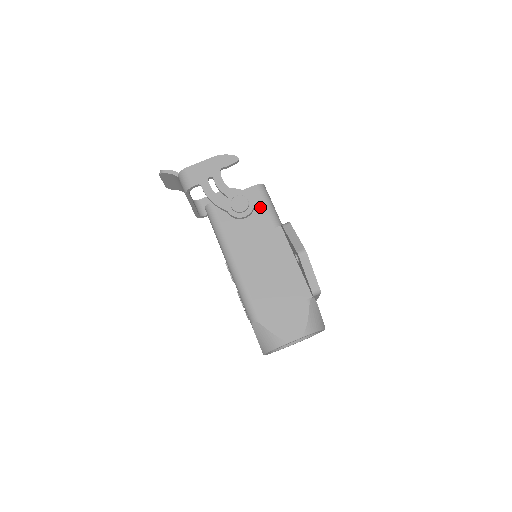
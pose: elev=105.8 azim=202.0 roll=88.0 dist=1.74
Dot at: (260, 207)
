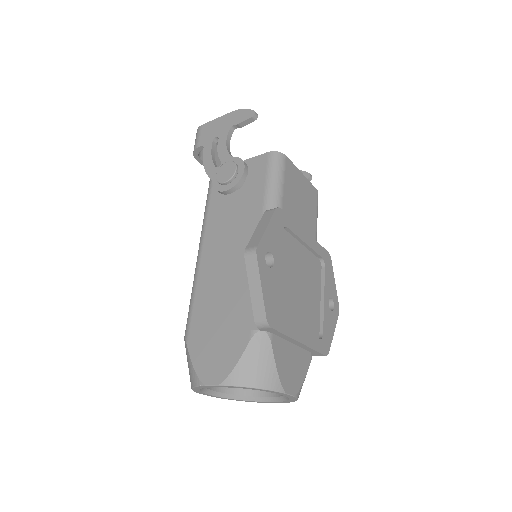
Dot at: (258, 183)
